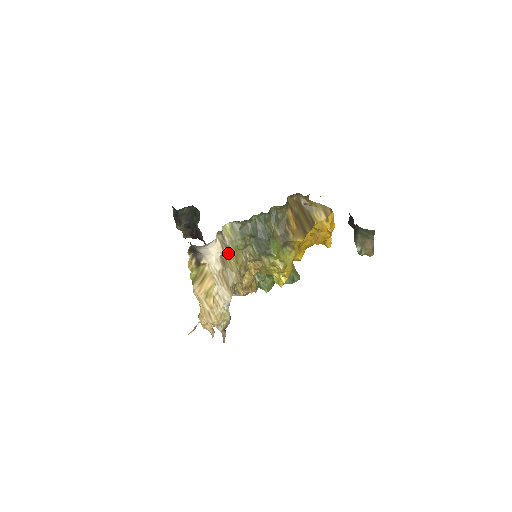
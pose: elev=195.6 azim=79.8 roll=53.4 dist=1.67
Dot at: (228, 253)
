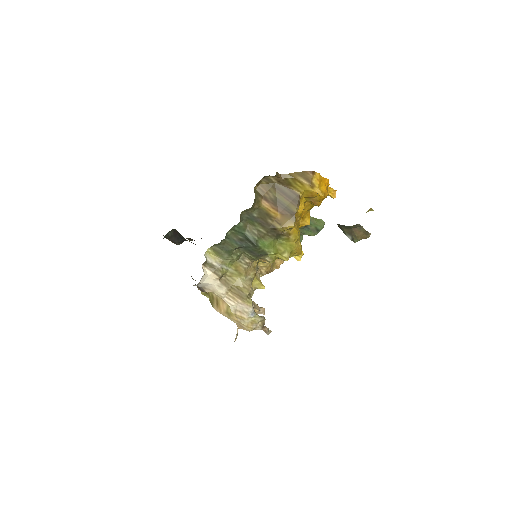
Dot at: (225, 272)
